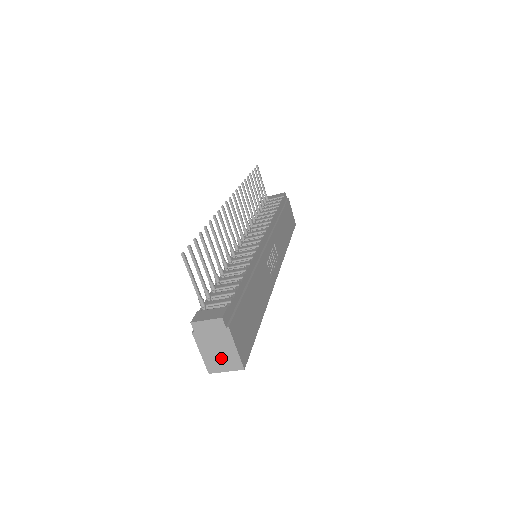
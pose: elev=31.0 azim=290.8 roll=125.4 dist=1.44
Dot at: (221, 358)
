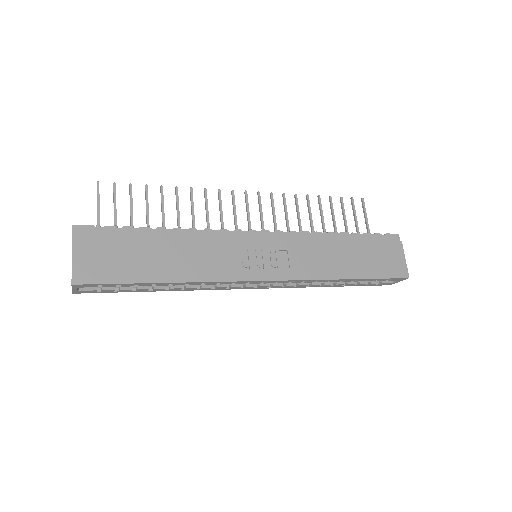
Dot at: occluded
